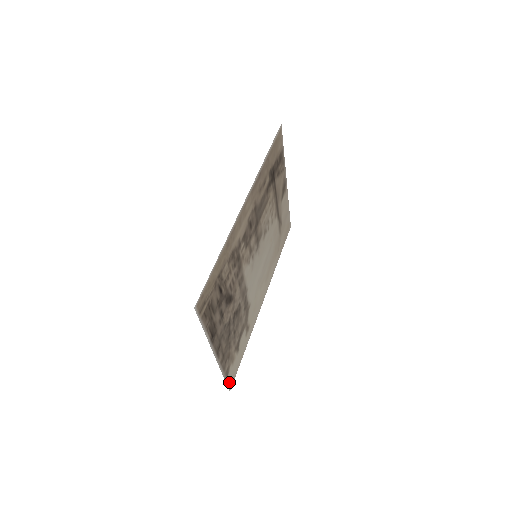
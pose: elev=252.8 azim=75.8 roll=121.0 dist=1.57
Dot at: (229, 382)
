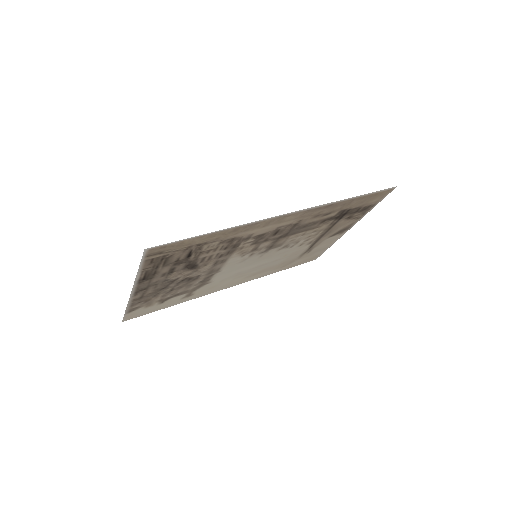
Dot at: (128, 316)
